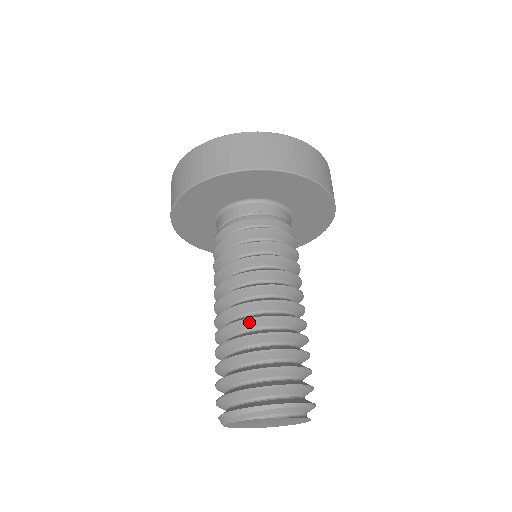
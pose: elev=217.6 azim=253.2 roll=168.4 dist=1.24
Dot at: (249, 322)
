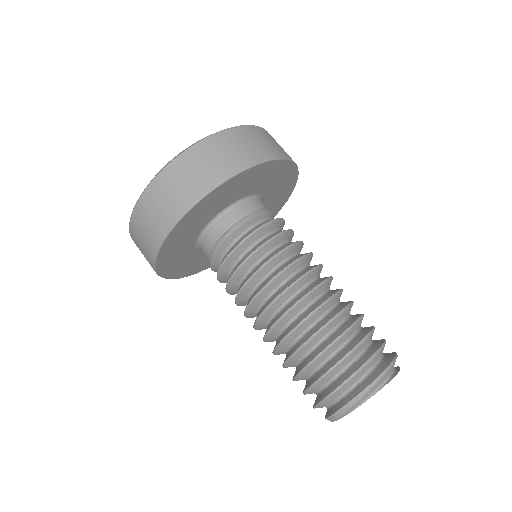
Dot at: (299, 328)
